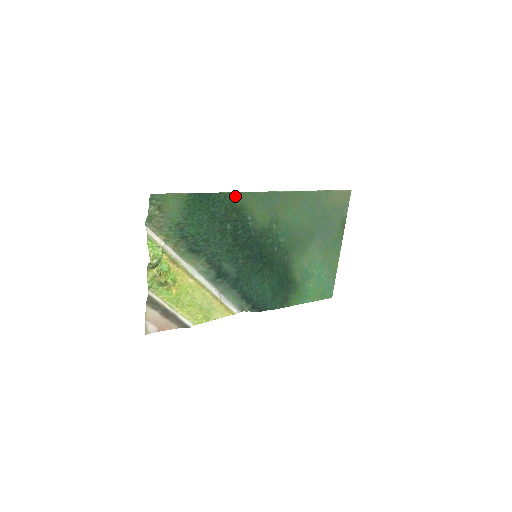
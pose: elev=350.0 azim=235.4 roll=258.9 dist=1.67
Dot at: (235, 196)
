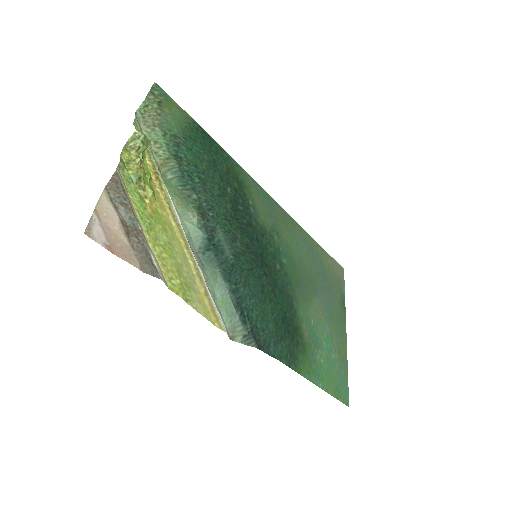
Dot at: (237, 167)
